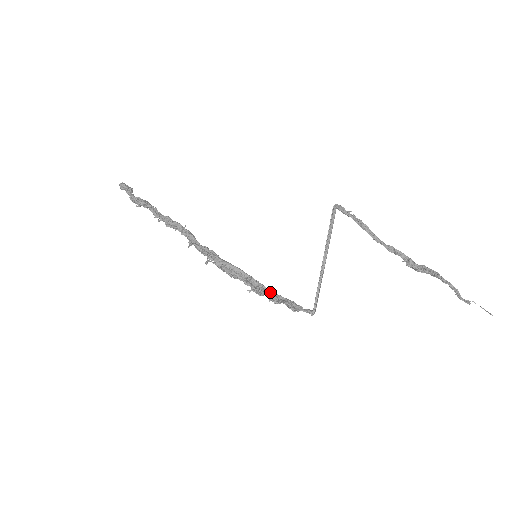
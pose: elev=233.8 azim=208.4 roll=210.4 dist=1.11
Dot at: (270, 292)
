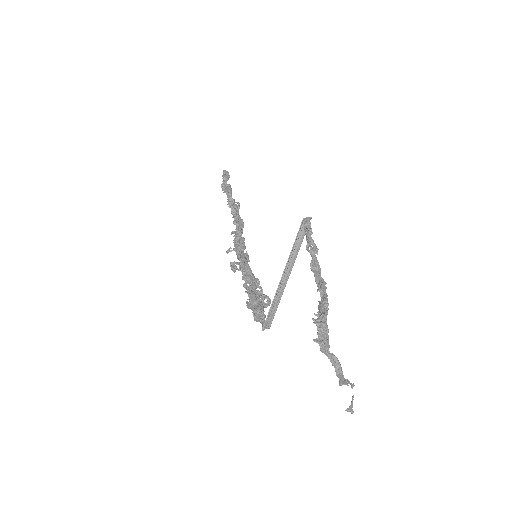
Dot at: (250, 294)
